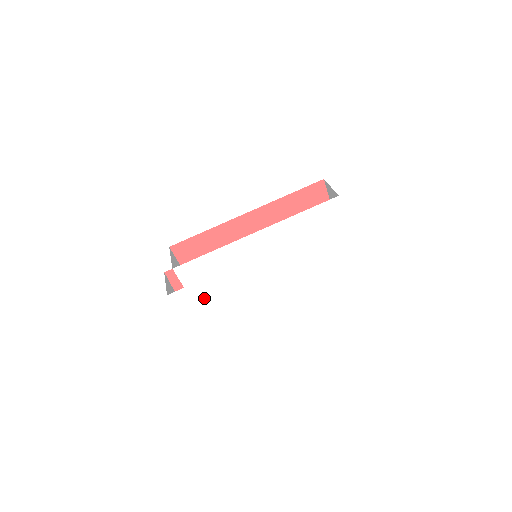
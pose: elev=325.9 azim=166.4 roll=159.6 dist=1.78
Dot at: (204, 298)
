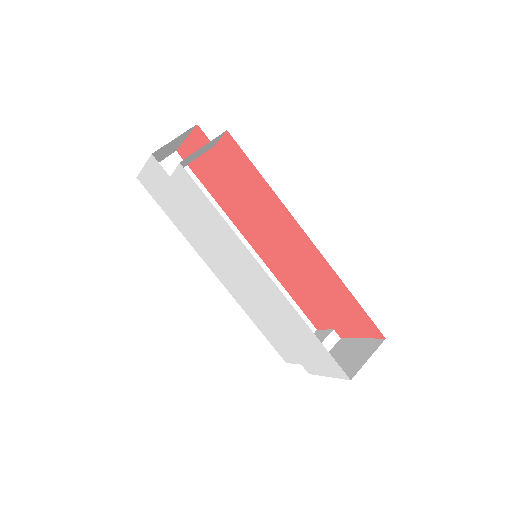
Dot at: (174, 201)
